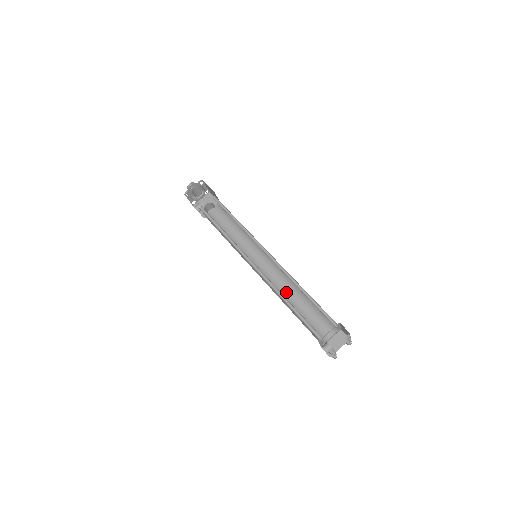
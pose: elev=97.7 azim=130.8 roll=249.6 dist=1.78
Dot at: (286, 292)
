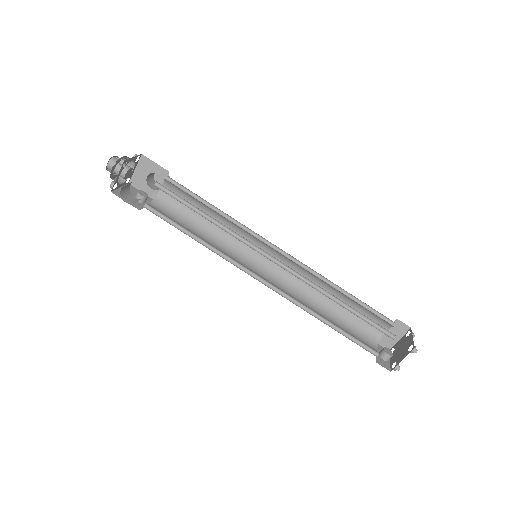
Dot at: occluded
